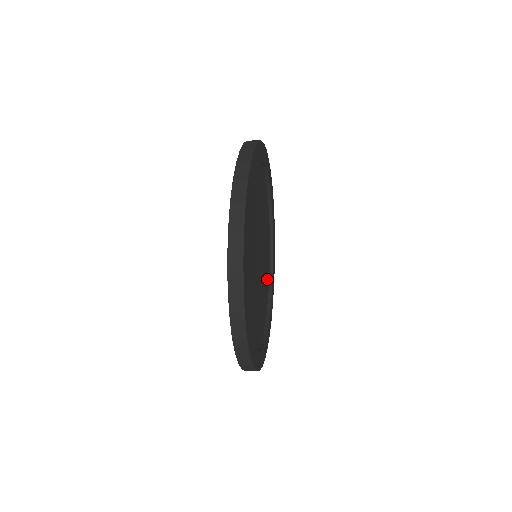
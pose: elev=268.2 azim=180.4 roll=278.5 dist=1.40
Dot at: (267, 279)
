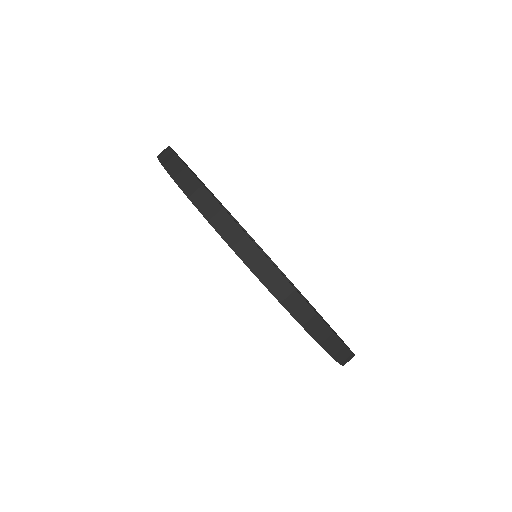
Dot at: occluded
